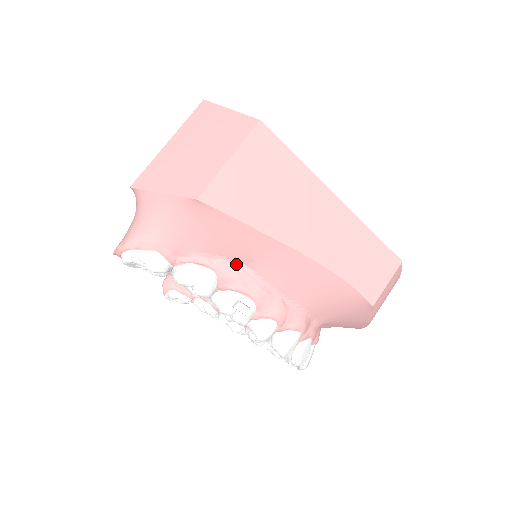
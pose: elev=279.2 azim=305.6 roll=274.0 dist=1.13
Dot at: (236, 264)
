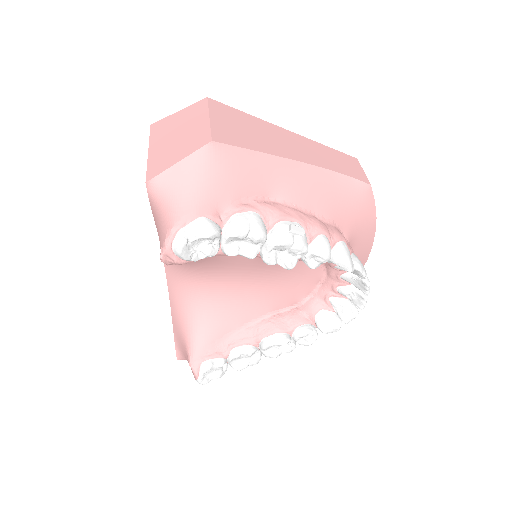
Dot at: (265, 201)
